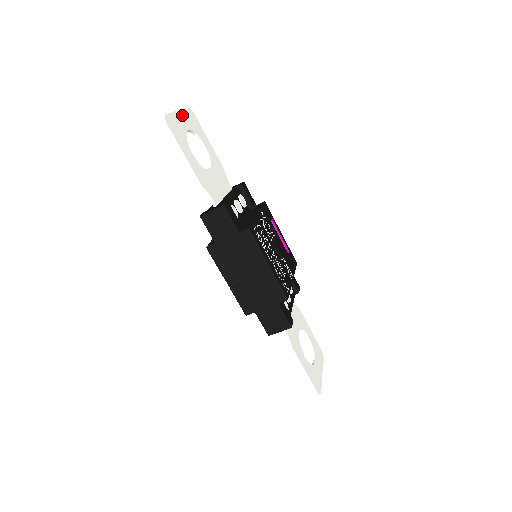
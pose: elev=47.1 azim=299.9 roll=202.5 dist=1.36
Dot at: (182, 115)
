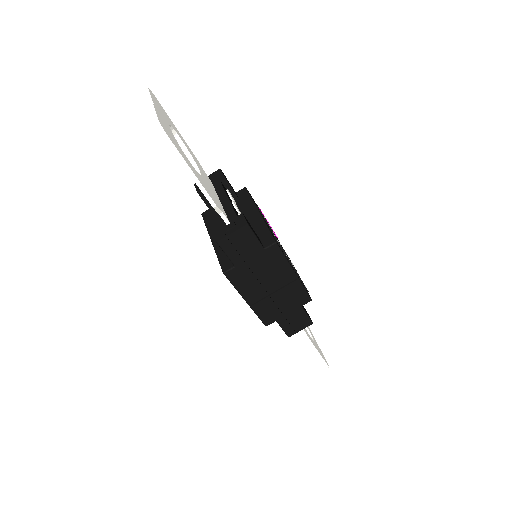
Dot at: (156, 106)
